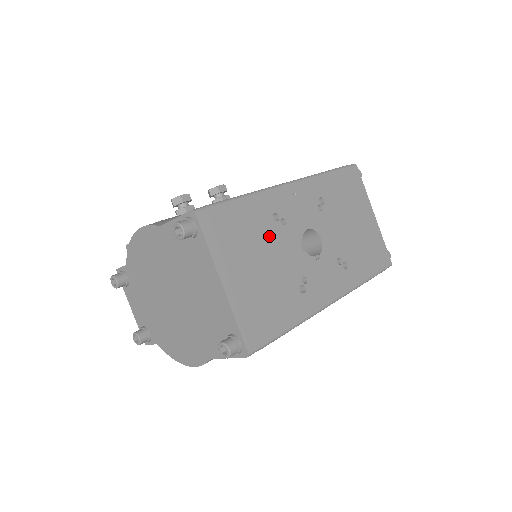
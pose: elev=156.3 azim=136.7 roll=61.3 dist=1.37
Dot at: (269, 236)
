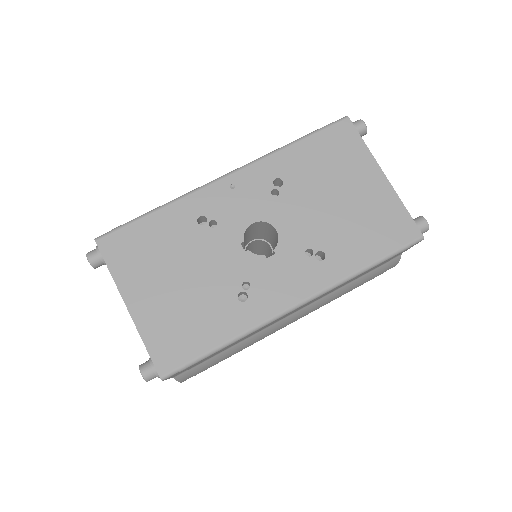
Dot at: (191, 244)
